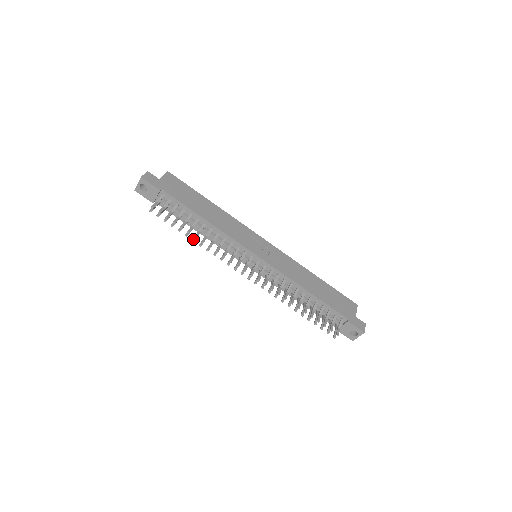
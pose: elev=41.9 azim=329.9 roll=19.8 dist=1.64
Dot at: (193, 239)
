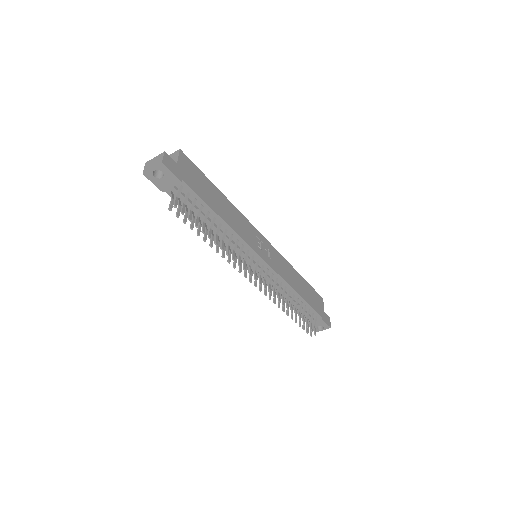
Dot at: (211, 244)
